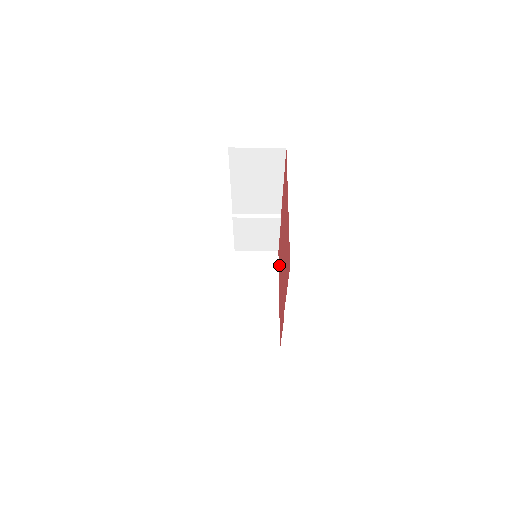
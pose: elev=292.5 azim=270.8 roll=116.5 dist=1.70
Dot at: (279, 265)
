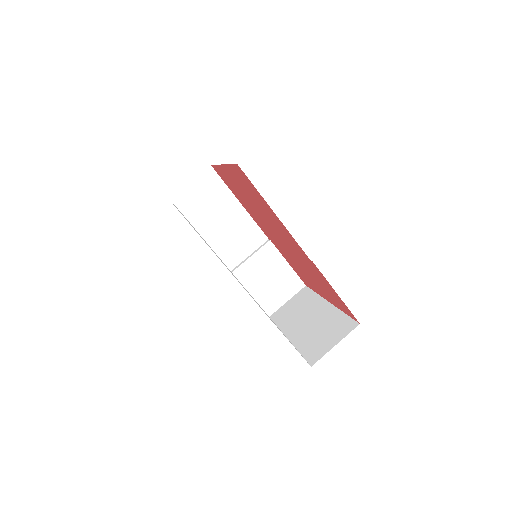
Dot at: (306, 280)
